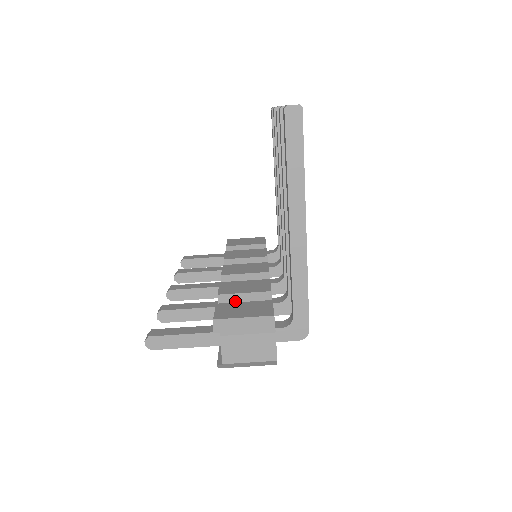
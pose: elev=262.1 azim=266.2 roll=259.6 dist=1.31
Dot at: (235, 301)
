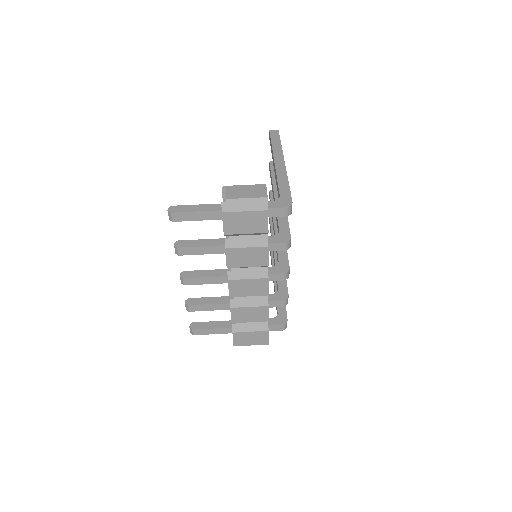
Dot at: occluded
